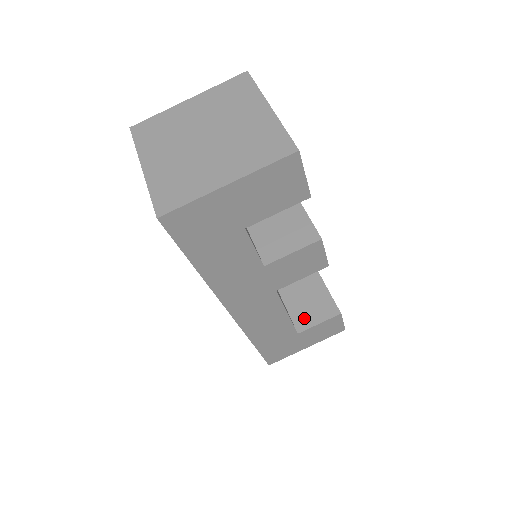
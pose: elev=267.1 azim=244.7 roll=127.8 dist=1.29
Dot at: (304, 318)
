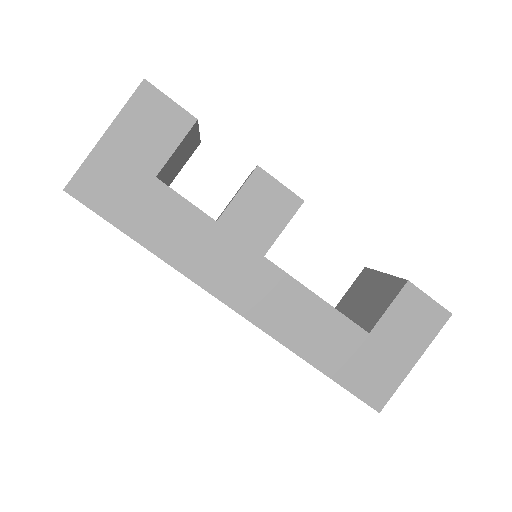
Dot at: (373, 315)
